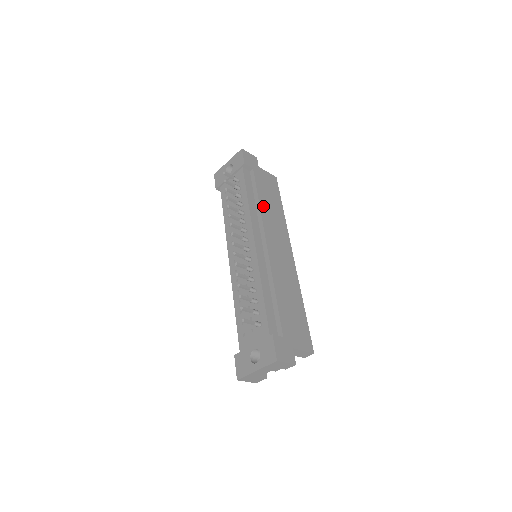
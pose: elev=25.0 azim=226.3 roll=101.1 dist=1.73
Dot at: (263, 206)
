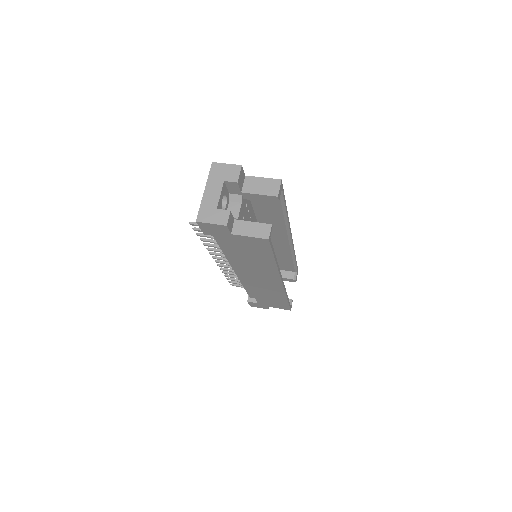
Dot at: (239, 261)
